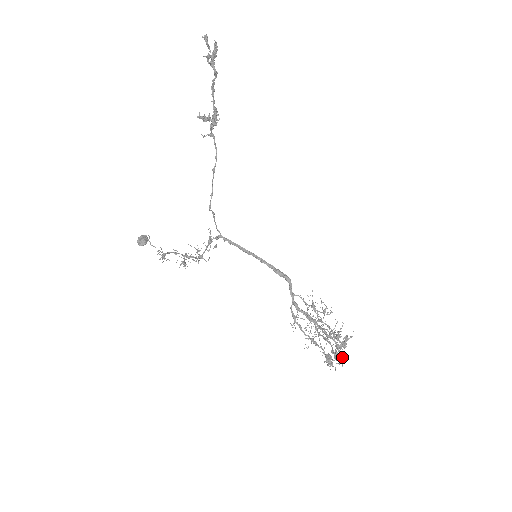
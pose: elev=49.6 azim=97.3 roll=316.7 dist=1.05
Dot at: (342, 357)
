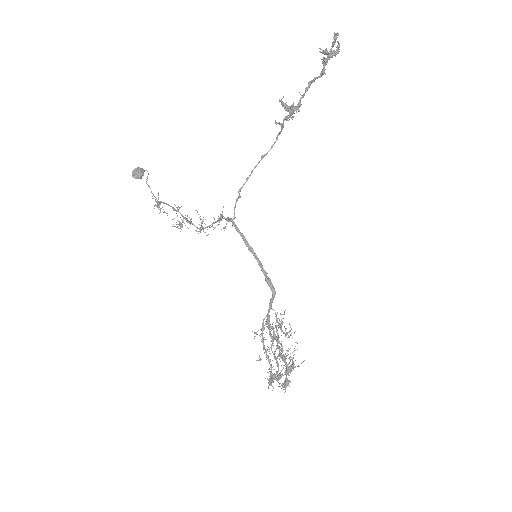
Dot at: (288, 384)
